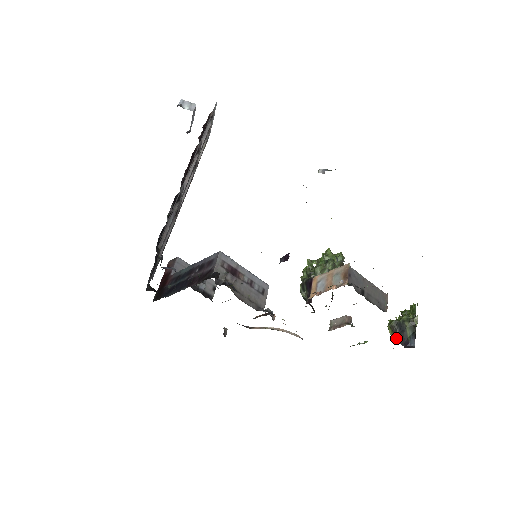
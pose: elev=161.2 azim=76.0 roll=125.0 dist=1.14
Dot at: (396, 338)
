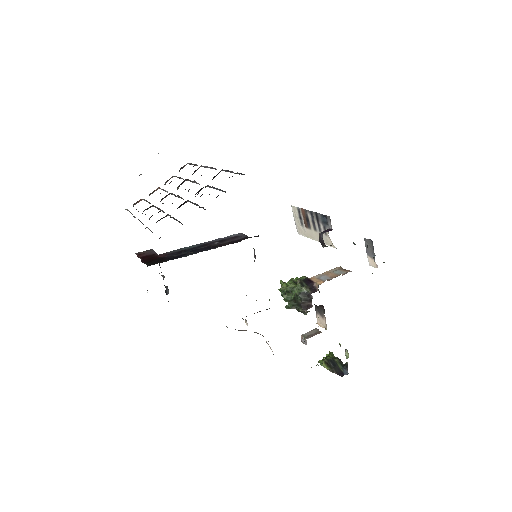
Dot at: (333, 370)
